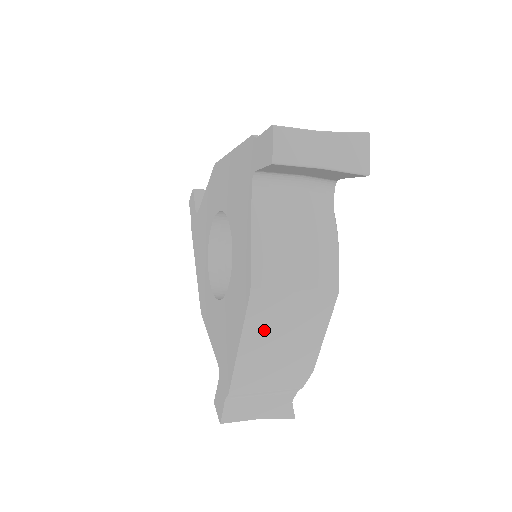
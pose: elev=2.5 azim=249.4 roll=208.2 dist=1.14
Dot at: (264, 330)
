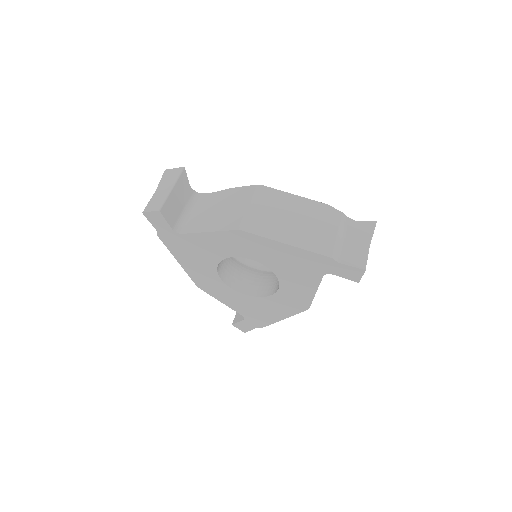
Dot at: occluded
